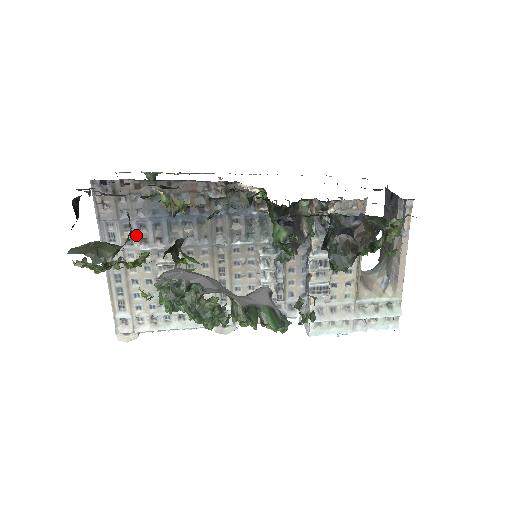
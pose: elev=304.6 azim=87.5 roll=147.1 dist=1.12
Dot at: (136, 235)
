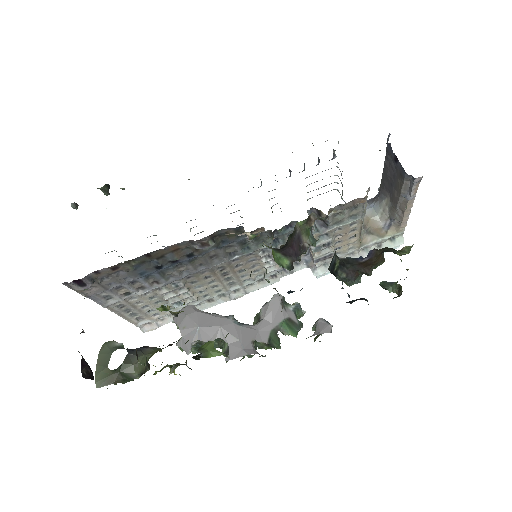
Dot at: (131, 289)
